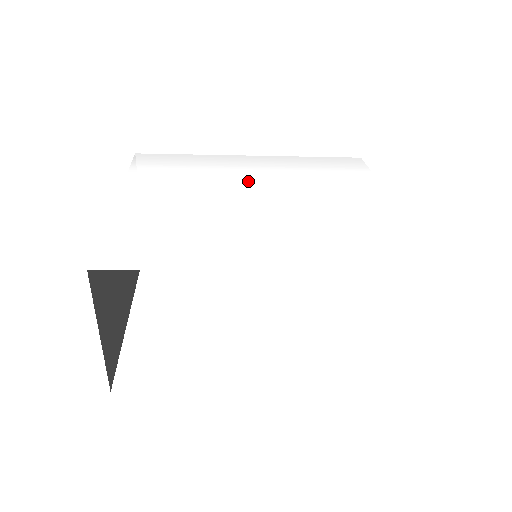
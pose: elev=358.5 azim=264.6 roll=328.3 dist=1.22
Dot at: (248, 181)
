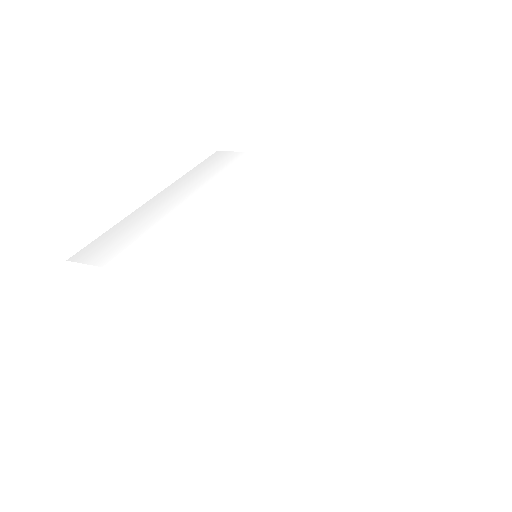
Dot at: (206, 203)
